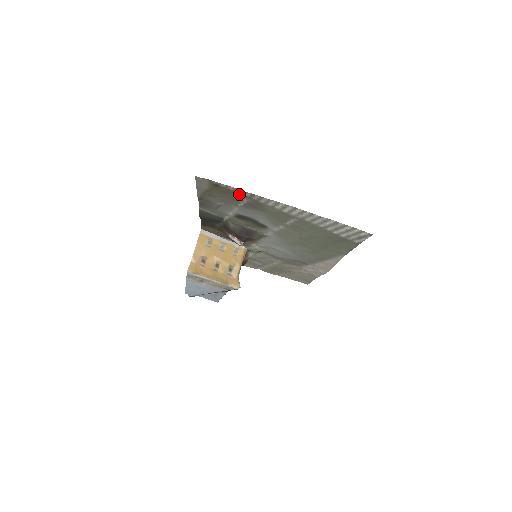
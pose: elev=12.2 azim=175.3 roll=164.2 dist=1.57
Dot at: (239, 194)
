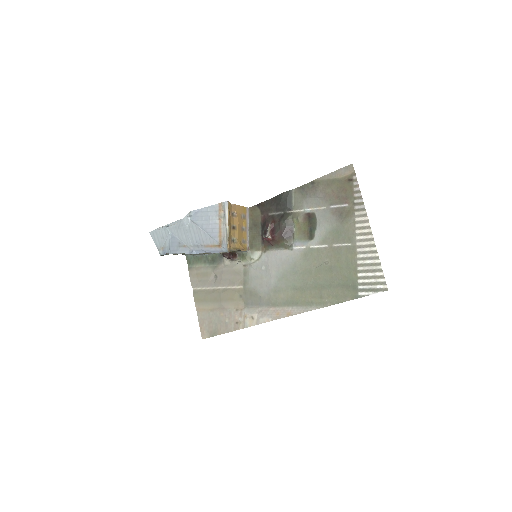
Dot at: (351, 197)
